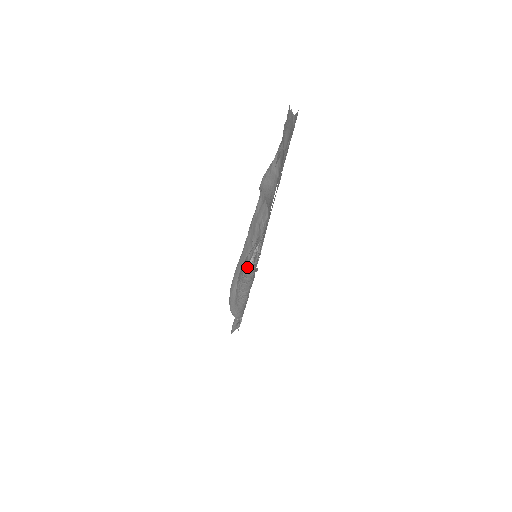
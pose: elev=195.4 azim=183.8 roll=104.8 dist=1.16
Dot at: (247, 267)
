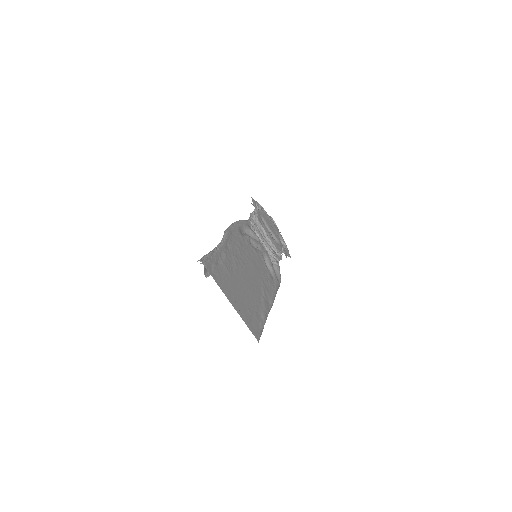
Dot at: occluded
